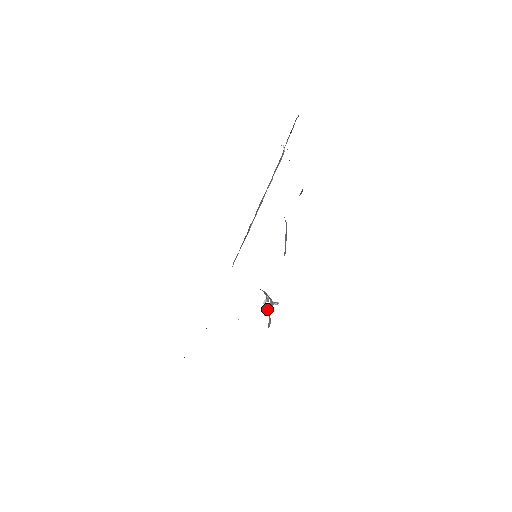
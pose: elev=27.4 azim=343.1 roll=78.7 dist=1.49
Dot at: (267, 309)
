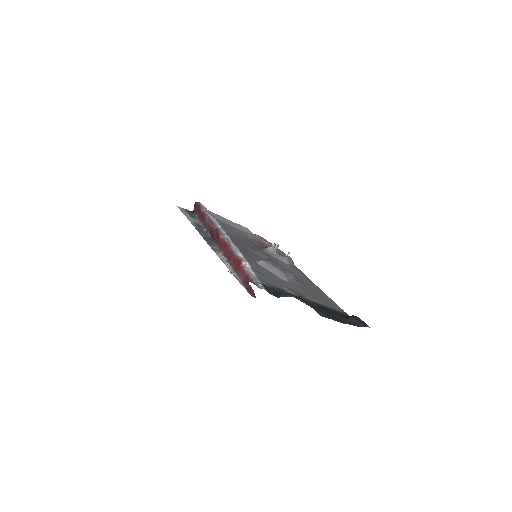
Dot at: (277, 246)
